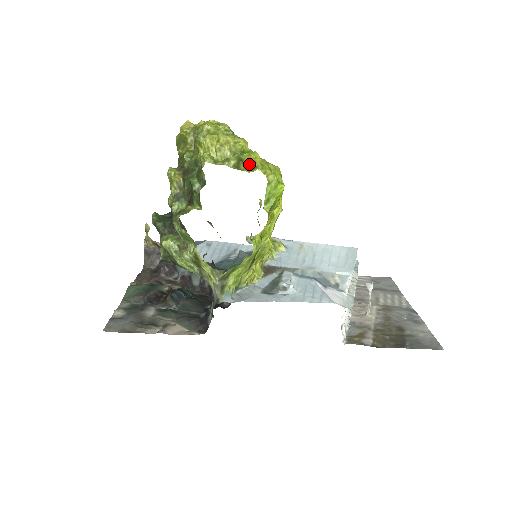
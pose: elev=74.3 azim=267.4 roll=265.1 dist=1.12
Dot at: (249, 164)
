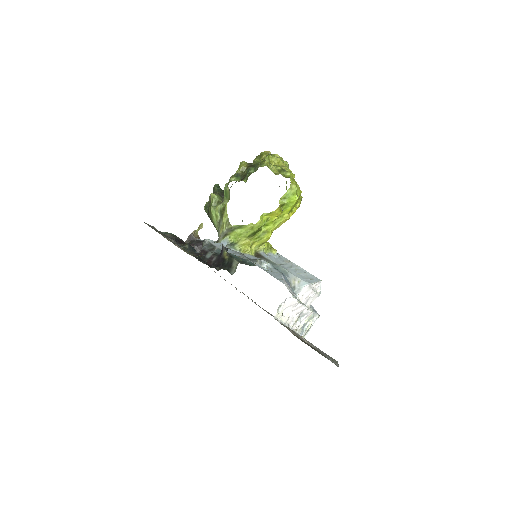
Dot at: (287, 175)
